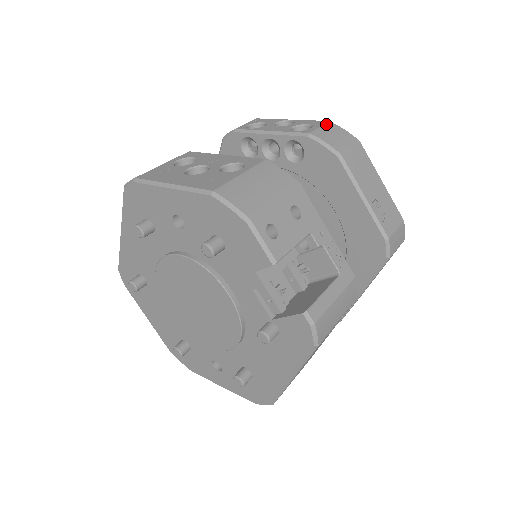
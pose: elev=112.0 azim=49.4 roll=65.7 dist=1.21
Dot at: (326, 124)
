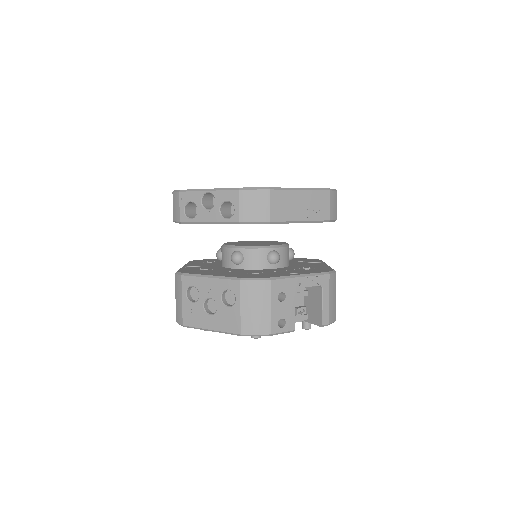
Dot at: (240, 197)
